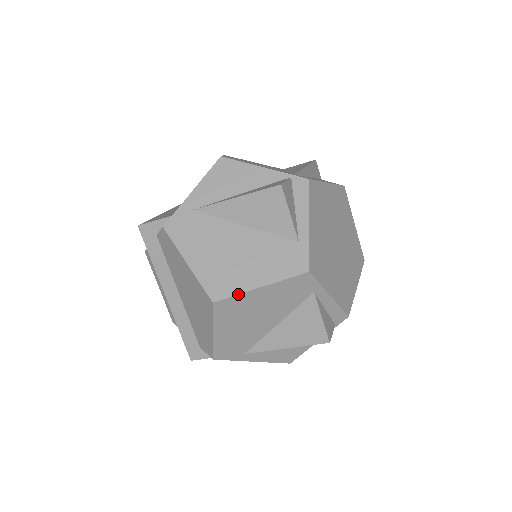
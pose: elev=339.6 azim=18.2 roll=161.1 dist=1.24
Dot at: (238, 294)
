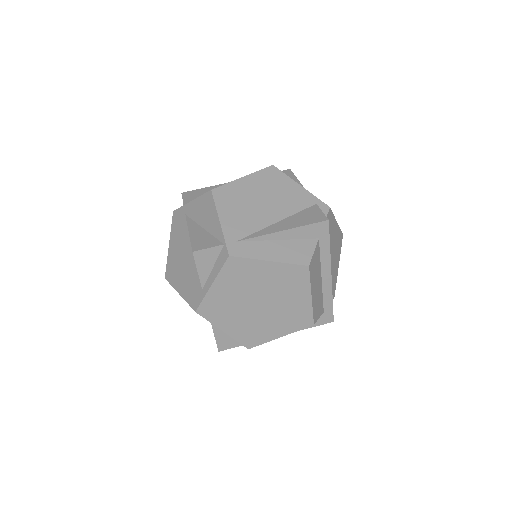
Dot at: (172, 286)
